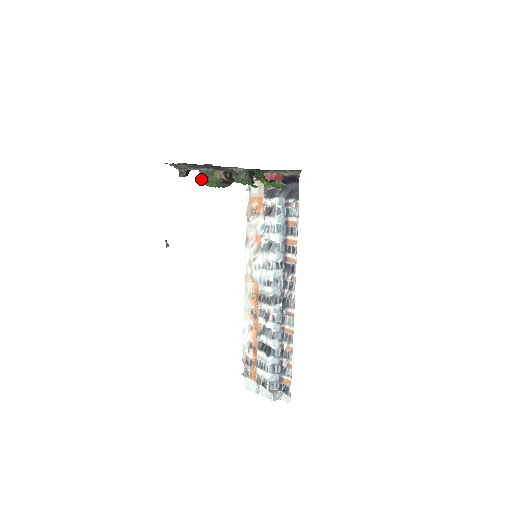
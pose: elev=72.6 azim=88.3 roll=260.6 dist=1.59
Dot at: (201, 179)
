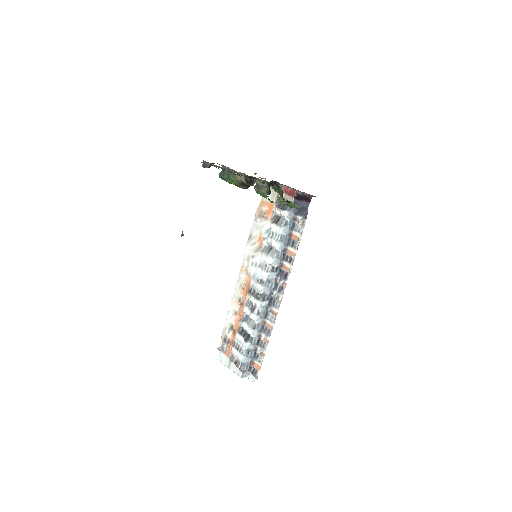
Dot at: (222, 174)
